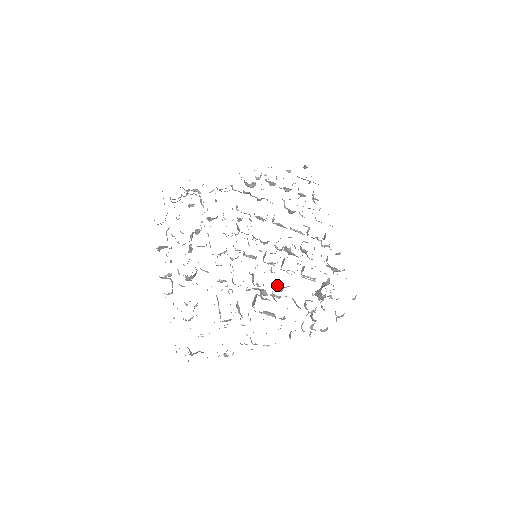
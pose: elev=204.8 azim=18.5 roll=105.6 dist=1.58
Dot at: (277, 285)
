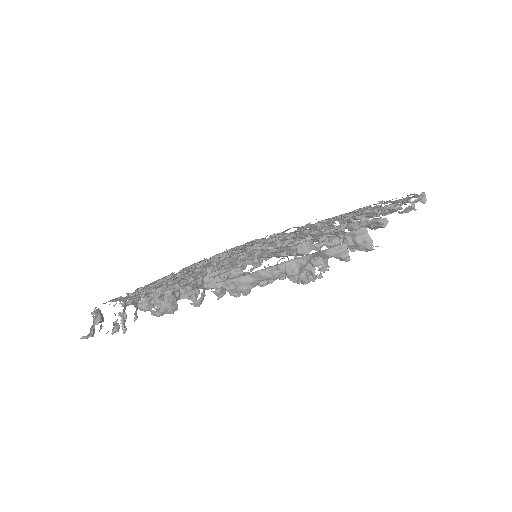
Dot at: (236, 259)
